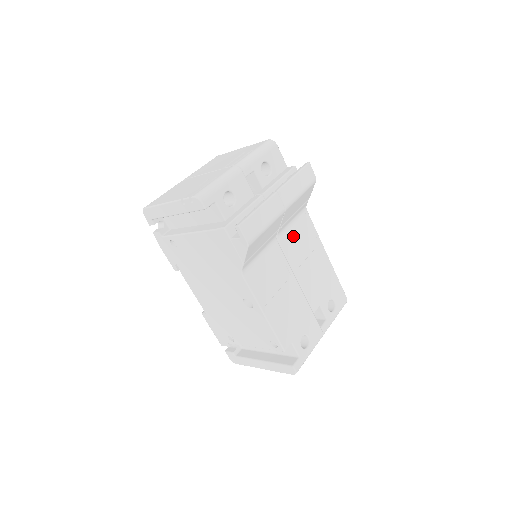
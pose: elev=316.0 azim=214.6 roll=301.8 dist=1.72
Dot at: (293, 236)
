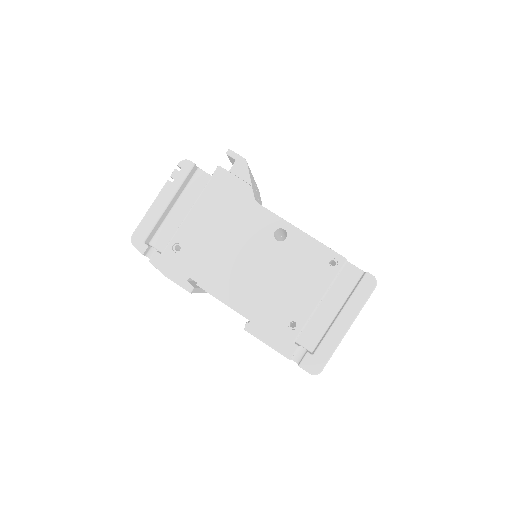
Dot at: occluded
